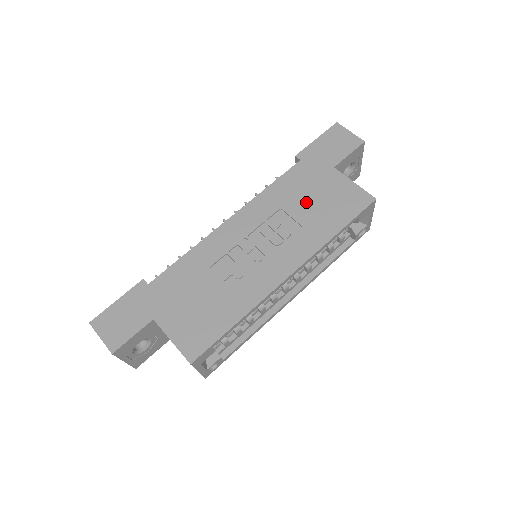
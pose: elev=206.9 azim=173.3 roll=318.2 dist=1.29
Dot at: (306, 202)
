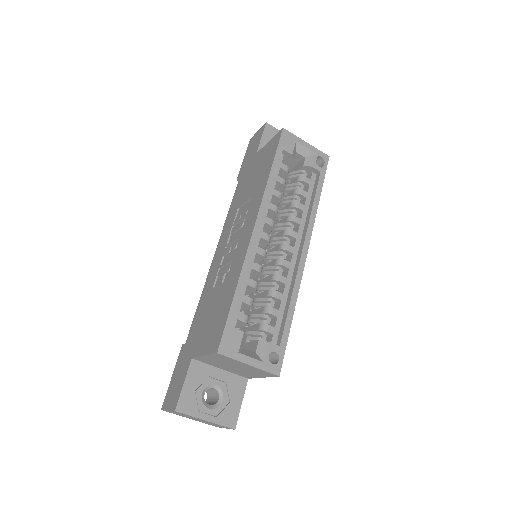
Dot at: (249, 186)
